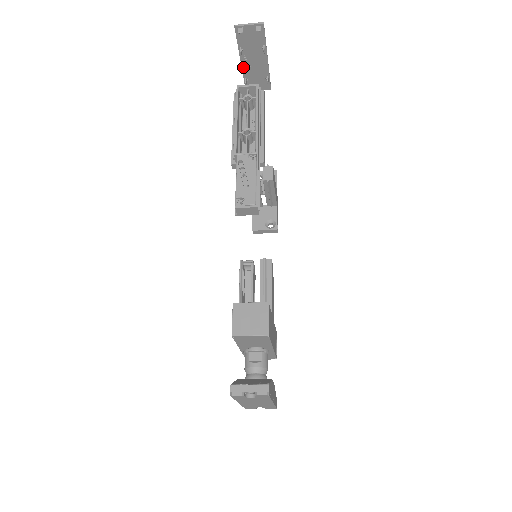
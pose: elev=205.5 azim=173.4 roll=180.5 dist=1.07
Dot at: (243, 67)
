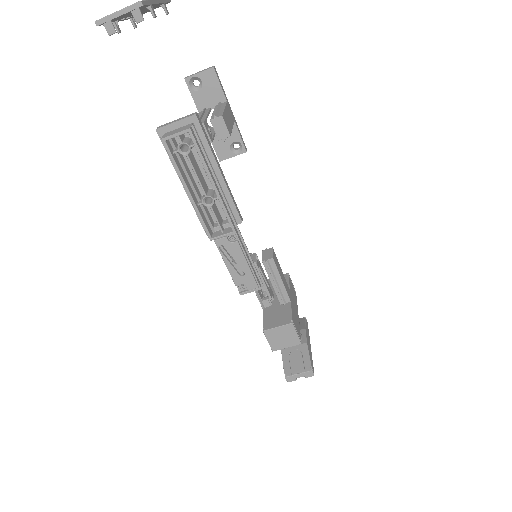
Dot at: occluded
